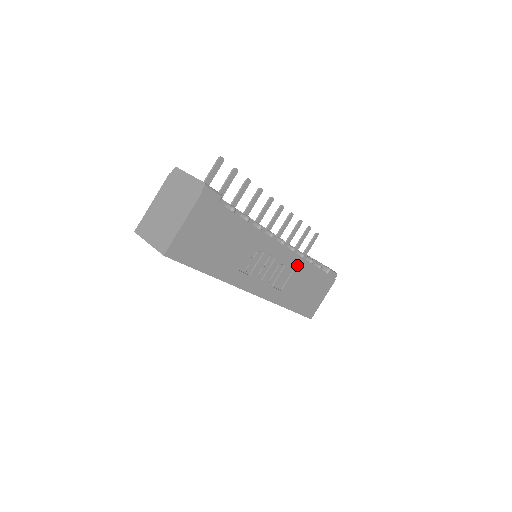
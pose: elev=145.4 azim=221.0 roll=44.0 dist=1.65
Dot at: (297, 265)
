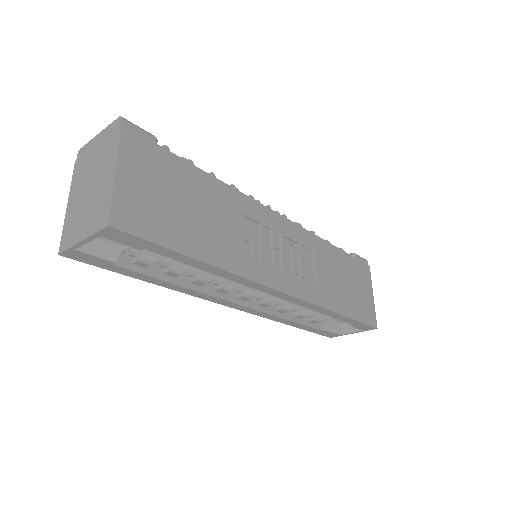
Dot at: (313, 245)
